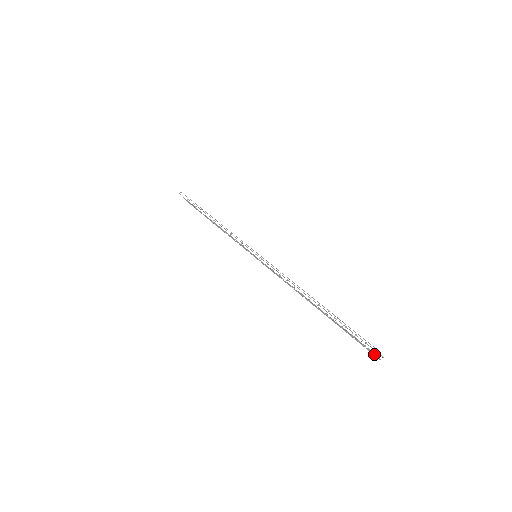
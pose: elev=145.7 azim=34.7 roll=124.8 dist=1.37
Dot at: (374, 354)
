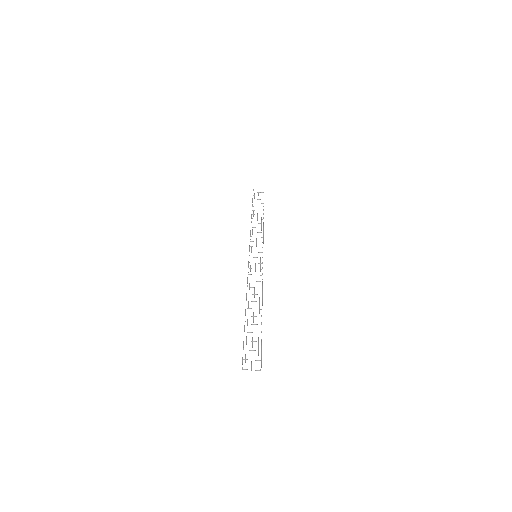
Dot at: (251, 367)
